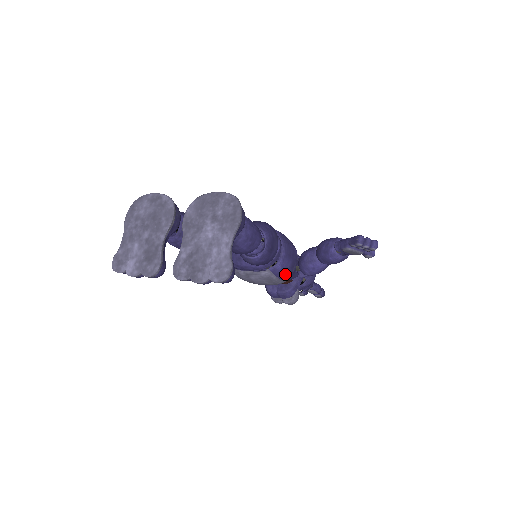
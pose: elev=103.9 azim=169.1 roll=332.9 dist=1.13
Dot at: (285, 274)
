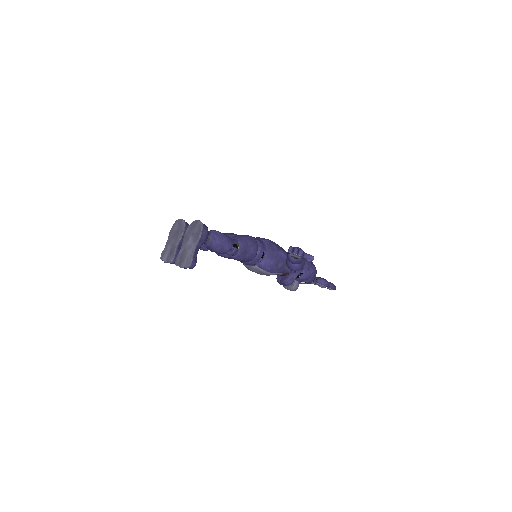
Dot at: (270, 269)
